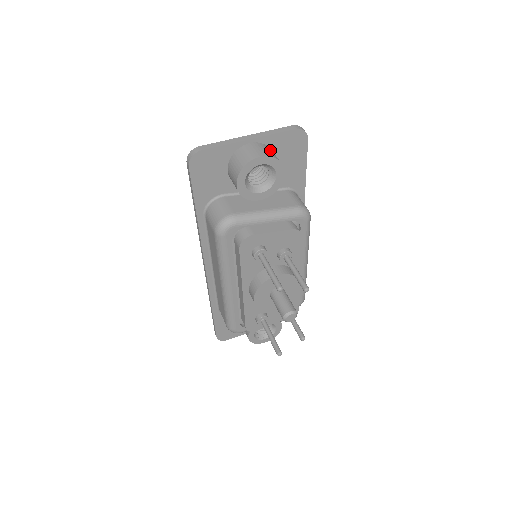
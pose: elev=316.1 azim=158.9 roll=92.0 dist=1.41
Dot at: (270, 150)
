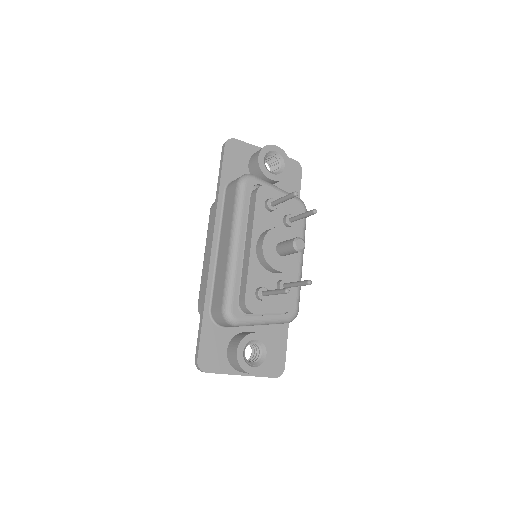
Dot at: occluded
